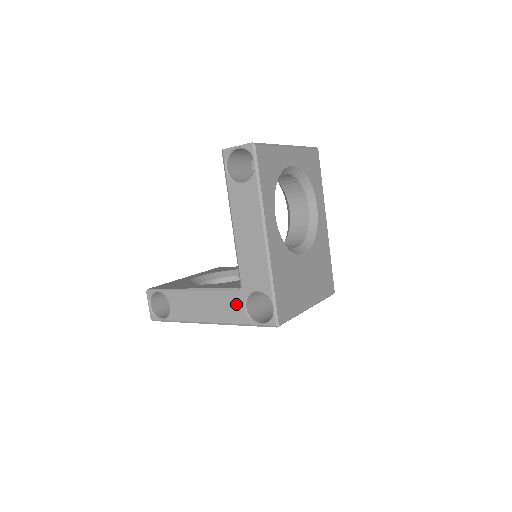
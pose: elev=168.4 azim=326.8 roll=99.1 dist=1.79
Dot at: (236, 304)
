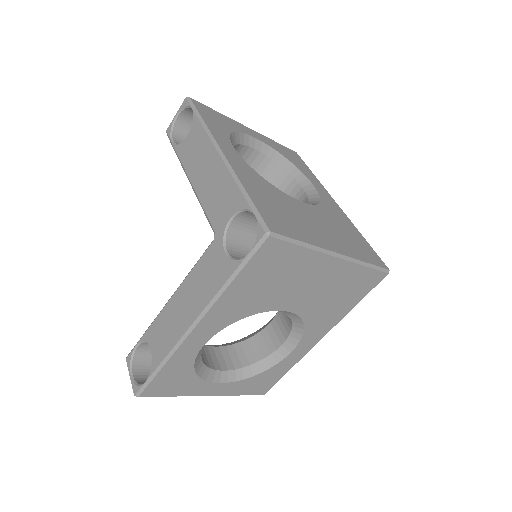
Dot at: (215, 260)
